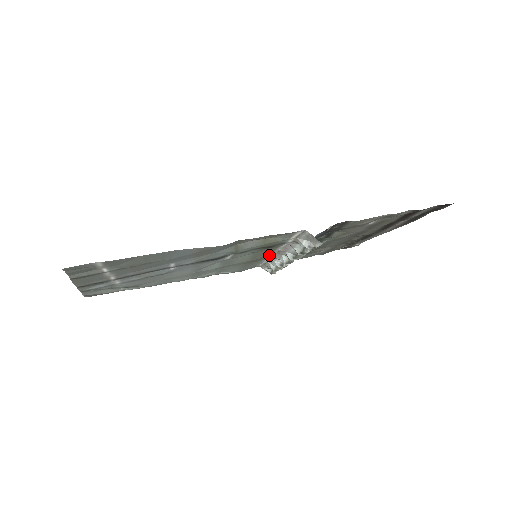
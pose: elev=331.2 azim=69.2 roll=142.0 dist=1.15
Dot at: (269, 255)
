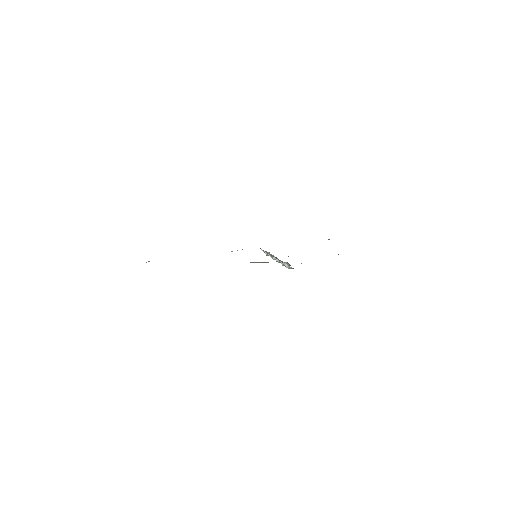
Dot at: occluded
